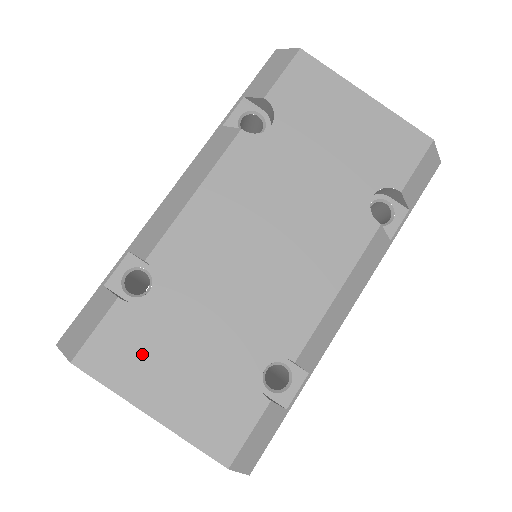
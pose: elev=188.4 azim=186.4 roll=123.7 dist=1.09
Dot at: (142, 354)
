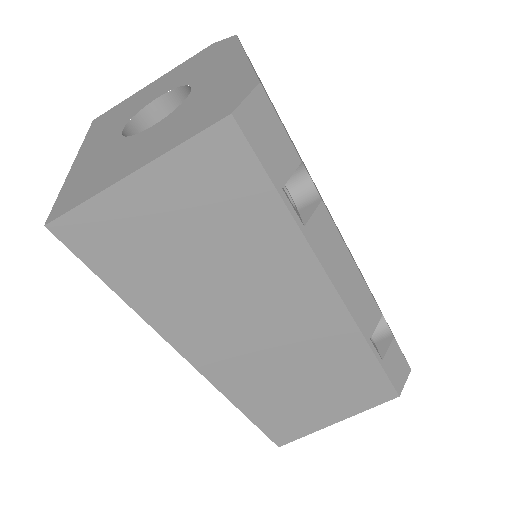
Dot at: occluded
